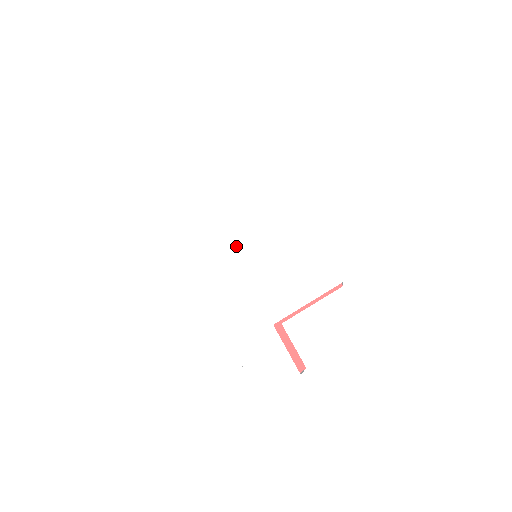
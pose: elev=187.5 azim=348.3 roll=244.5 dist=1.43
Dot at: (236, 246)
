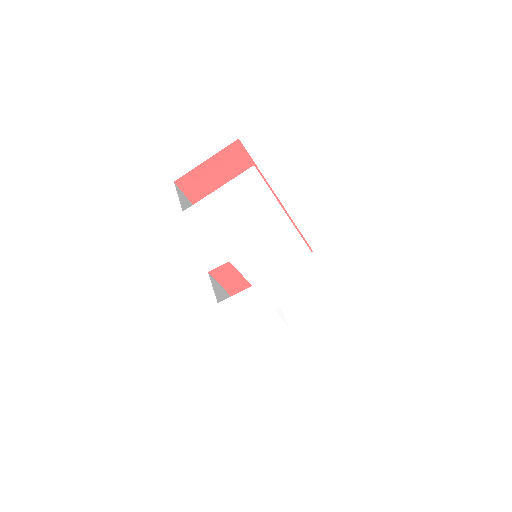
Dot at: (251, 269)
